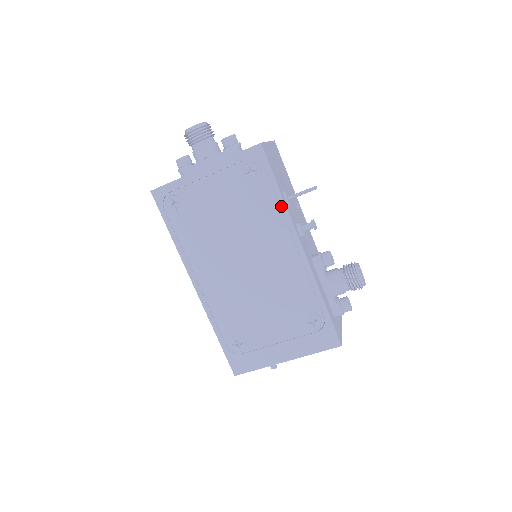
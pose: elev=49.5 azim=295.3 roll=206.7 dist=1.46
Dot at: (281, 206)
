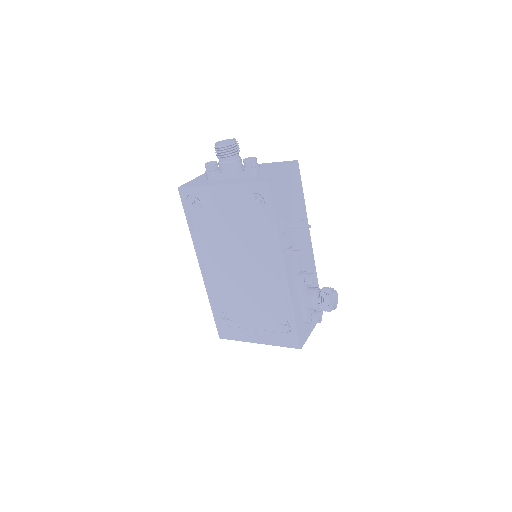
Dot at: (275, 235)
